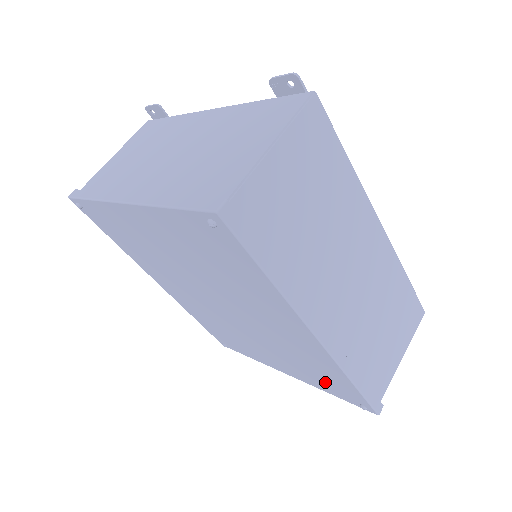
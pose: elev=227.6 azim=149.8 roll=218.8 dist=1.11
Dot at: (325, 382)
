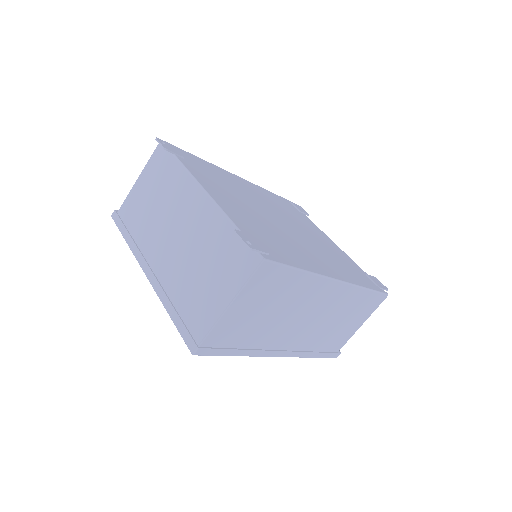
Dot at: occluded
